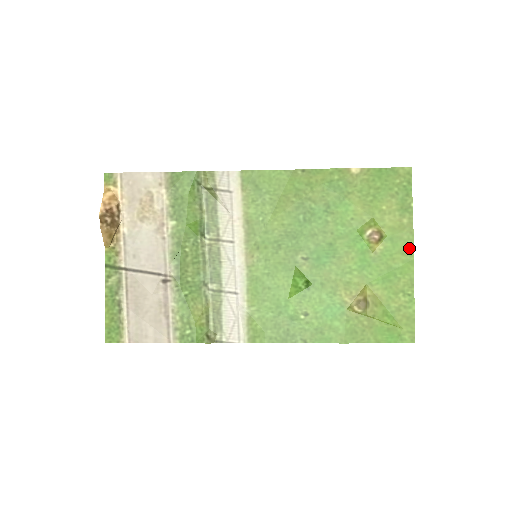
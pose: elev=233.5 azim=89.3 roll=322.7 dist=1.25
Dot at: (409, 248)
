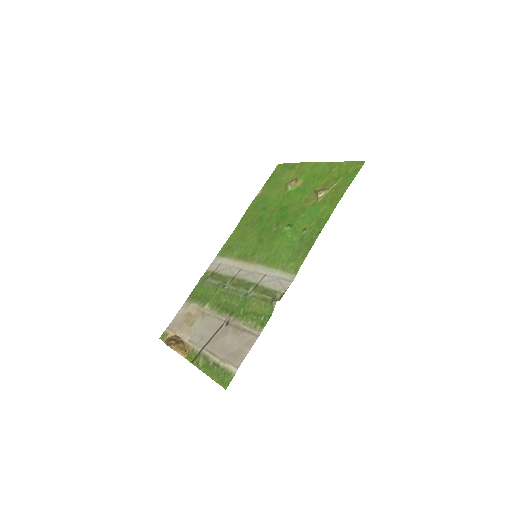
Dot at: (312, 165)
